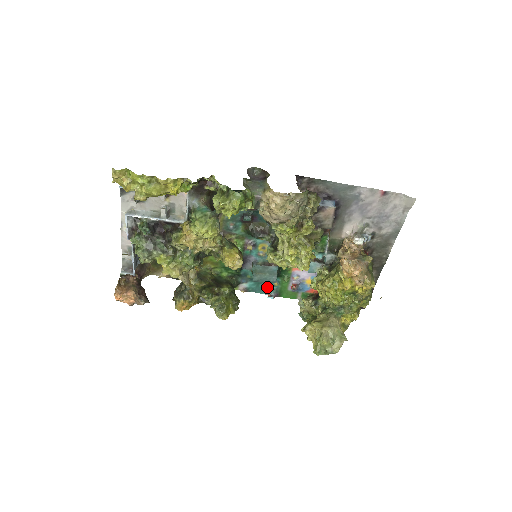
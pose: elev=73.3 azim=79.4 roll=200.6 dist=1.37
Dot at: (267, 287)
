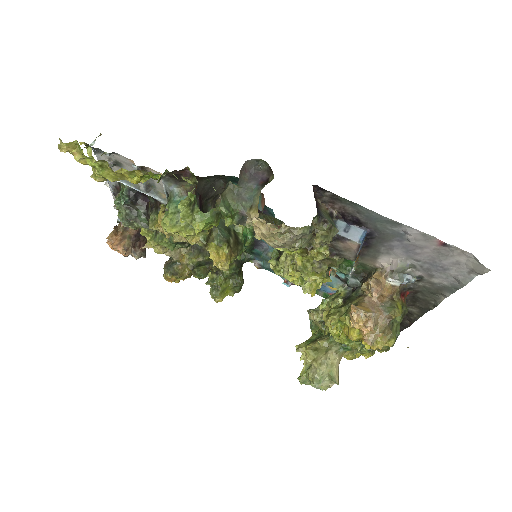
Dot at: occluded
